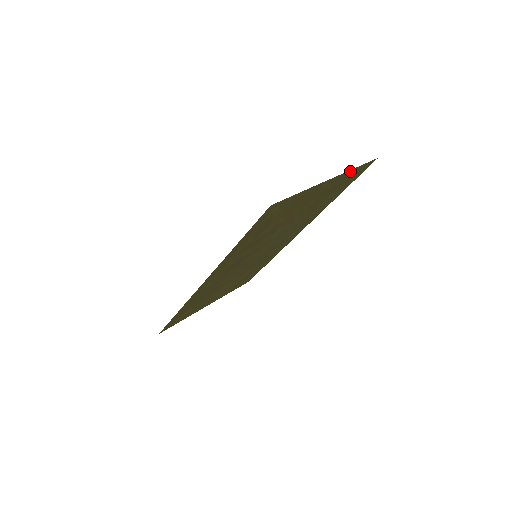
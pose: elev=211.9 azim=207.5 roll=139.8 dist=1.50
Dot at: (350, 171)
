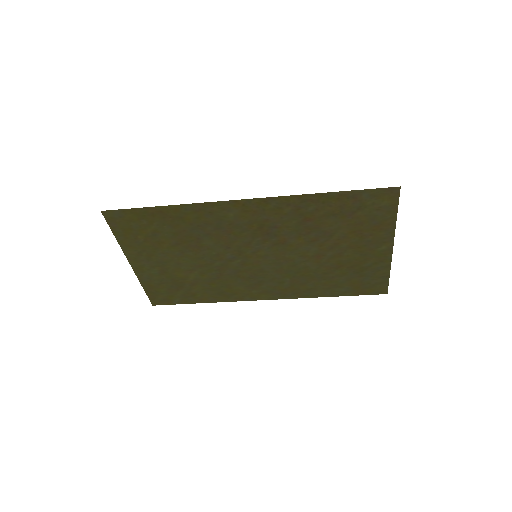
Dot at: (387, 268)
